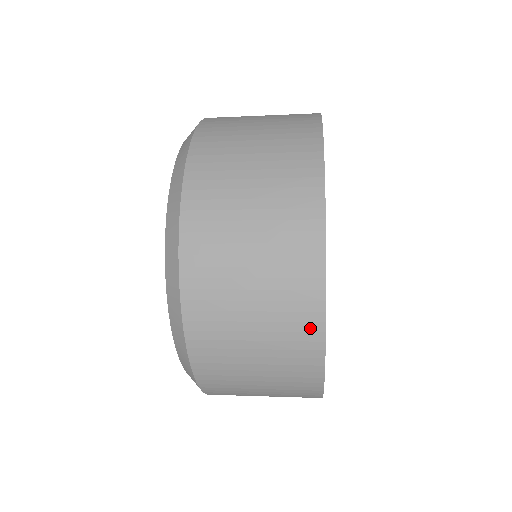
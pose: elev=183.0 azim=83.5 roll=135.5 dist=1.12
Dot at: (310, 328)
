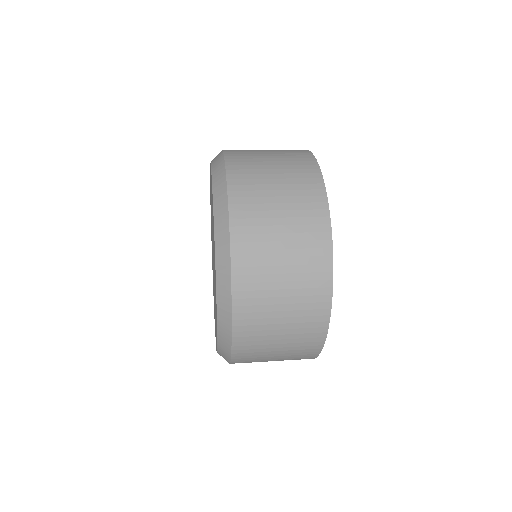
Dot at: occluded
